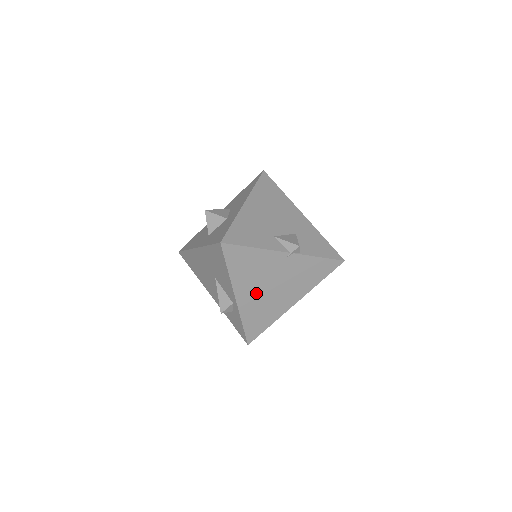
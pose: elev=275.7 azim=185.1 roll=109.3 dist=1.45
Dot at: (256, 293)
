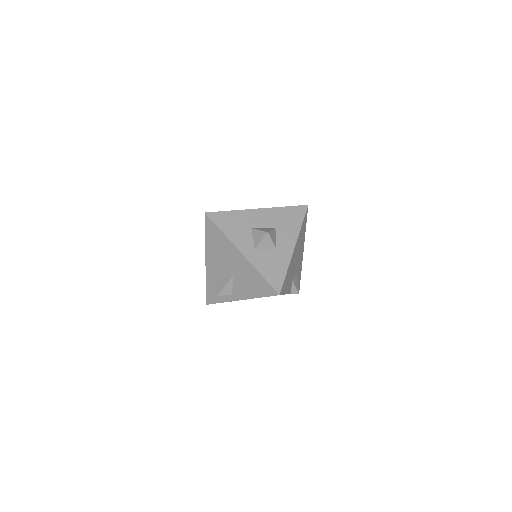
Dot at: occluded
